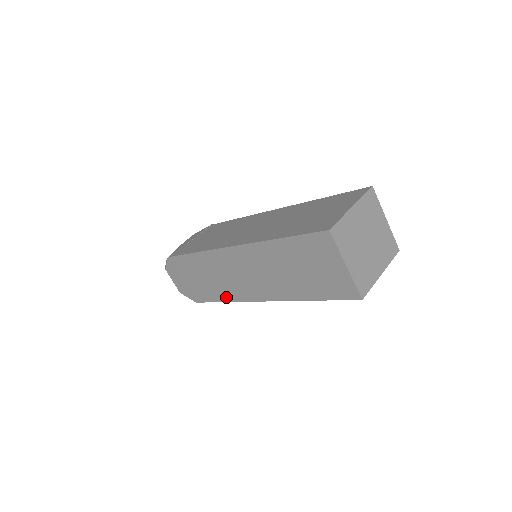
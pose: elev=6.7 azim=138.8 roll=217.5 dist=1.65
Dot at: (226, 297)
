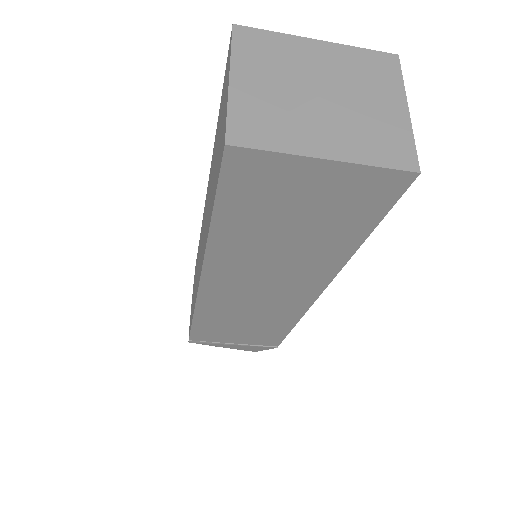
Dot at: occluded
